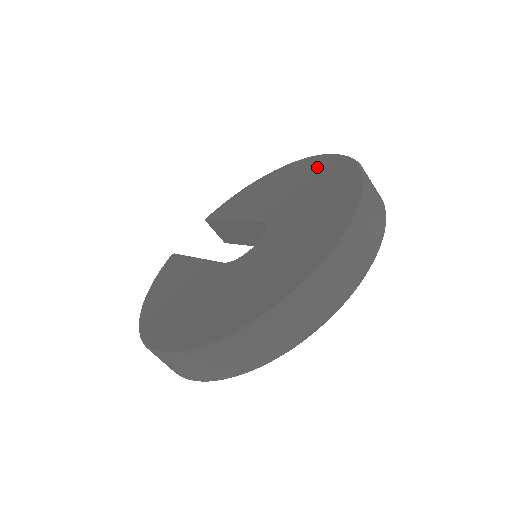
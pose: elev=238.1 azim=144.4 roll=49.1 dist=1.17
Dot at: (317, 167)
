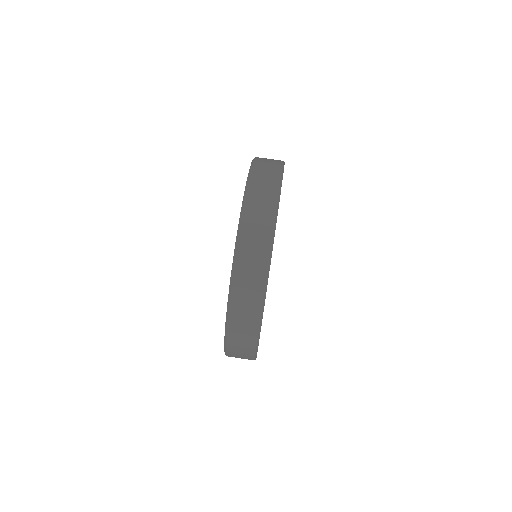
Dot at: occluded
